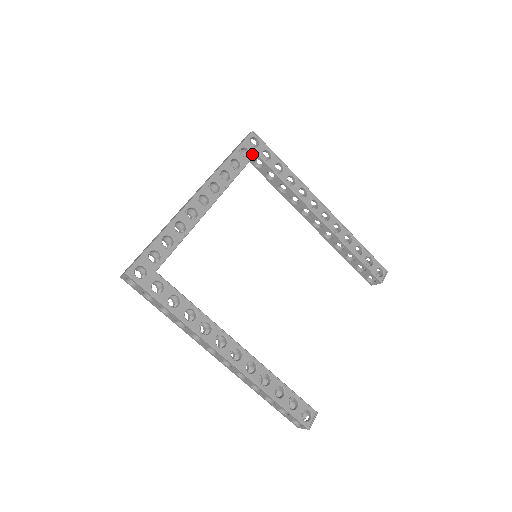
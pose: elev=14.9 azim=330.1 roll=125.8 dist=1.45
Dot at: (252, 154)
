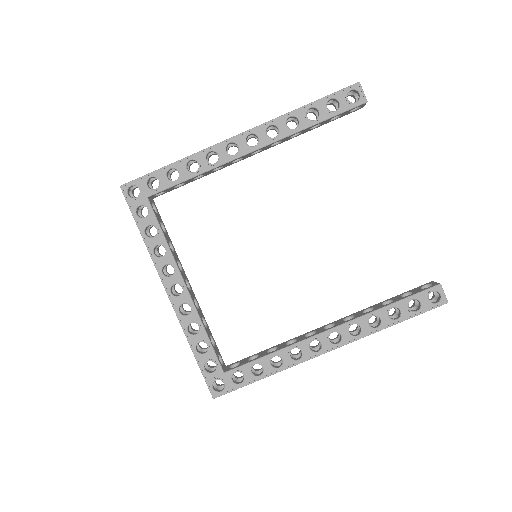
Dot at: (146, 204)
